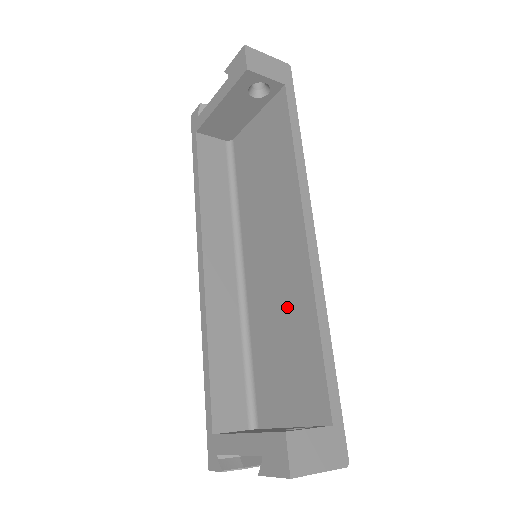
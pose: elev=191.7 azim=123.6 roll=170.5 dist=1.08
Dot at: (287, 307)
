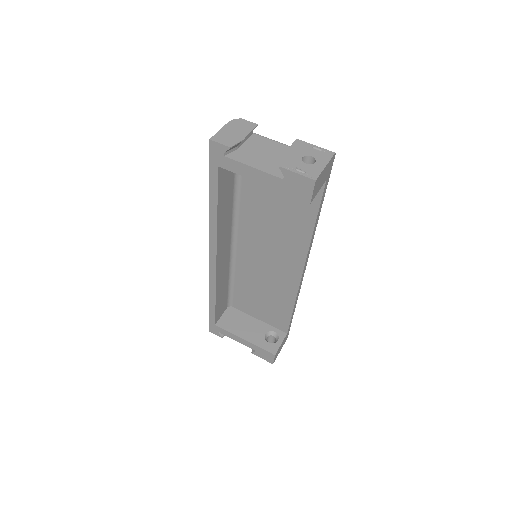
Dot at: (273, 287)
